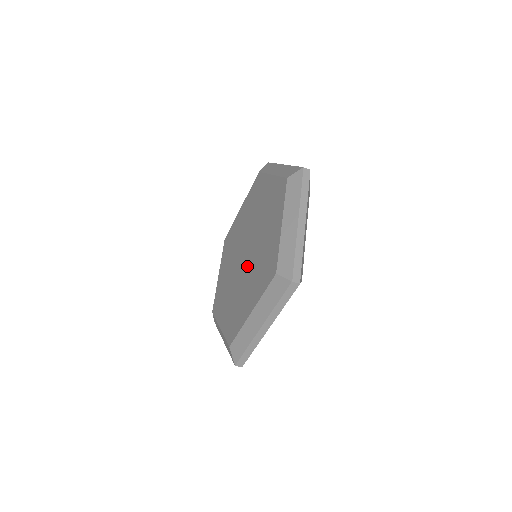
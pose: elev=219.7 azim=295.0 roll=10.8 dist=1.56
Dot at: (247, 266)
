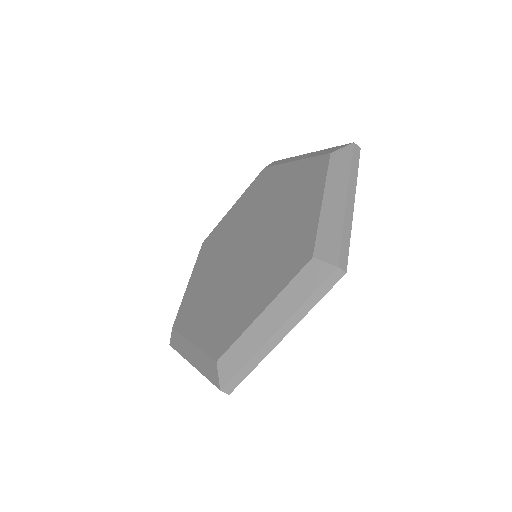
Dot at: (231, 273)
